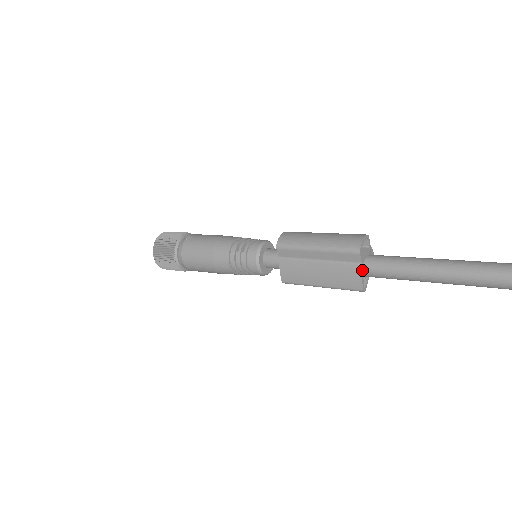
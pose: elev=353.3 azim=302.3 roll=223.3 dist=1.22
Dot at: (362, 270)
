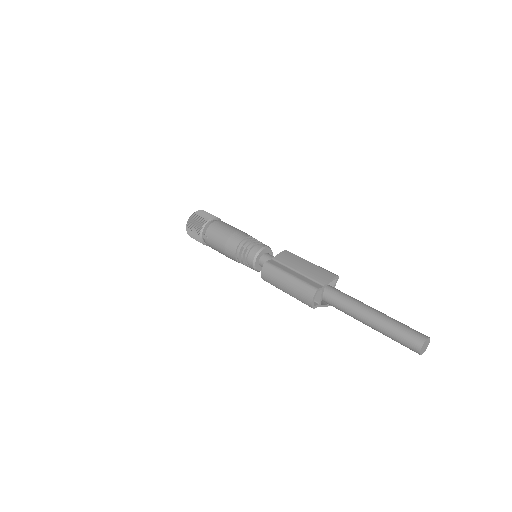
Dot at: (322, 306)
